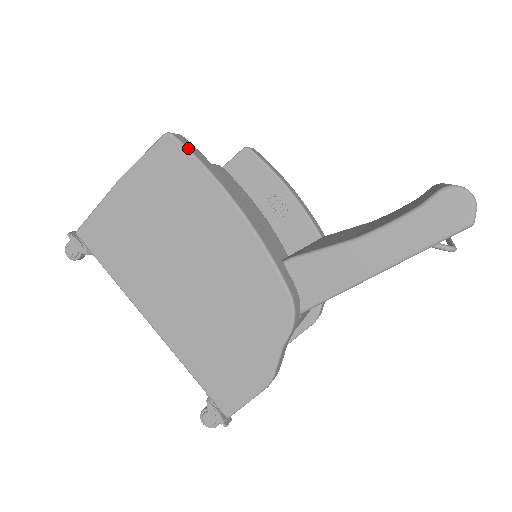
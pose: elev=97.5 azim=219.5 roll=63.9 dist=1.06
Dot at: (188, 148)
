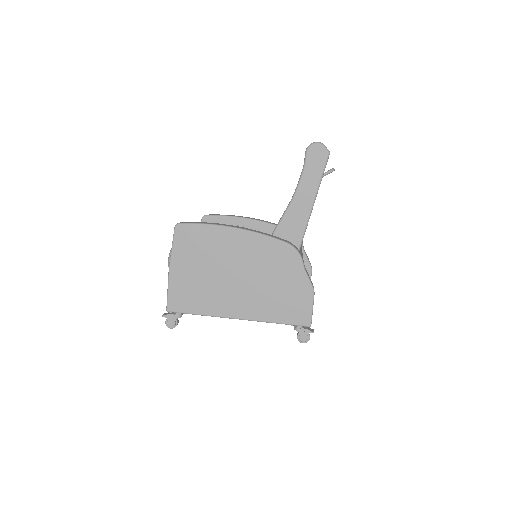
Dot at: (191, 223)
